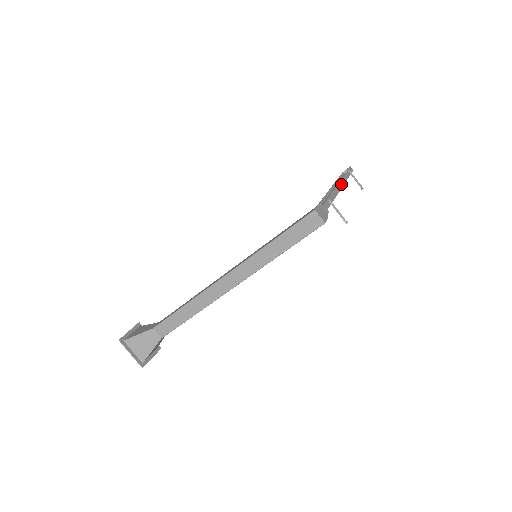
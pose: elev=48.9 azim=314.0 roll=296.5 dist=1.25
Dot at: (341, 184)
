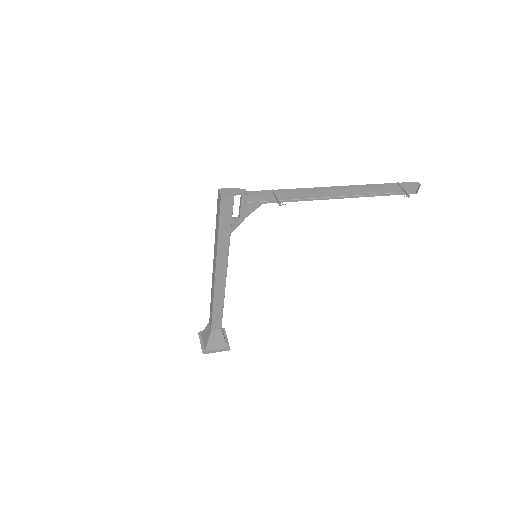
Dot at: (341, 188)
